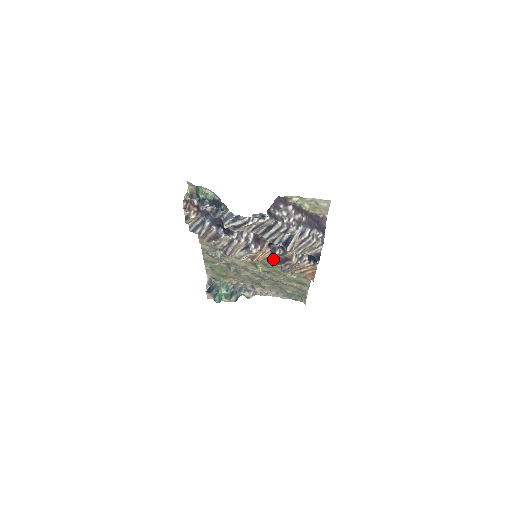
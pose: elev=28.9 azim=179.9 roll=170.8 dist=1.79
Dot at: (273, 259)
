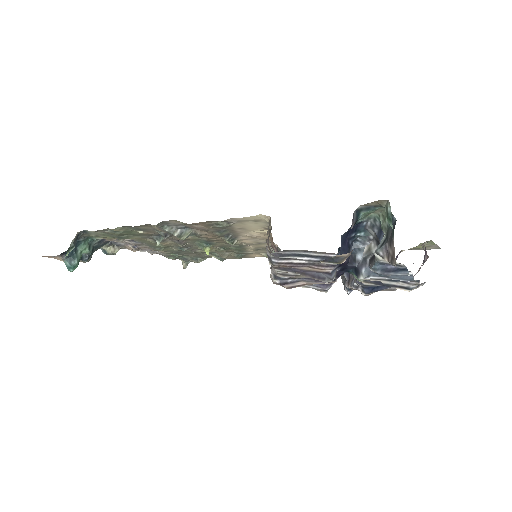
Dot at: occluded
